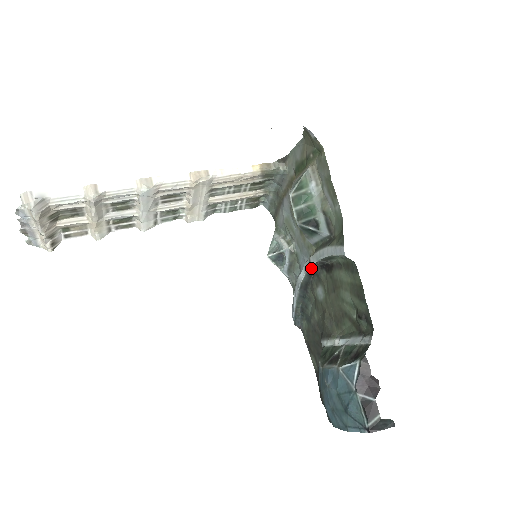
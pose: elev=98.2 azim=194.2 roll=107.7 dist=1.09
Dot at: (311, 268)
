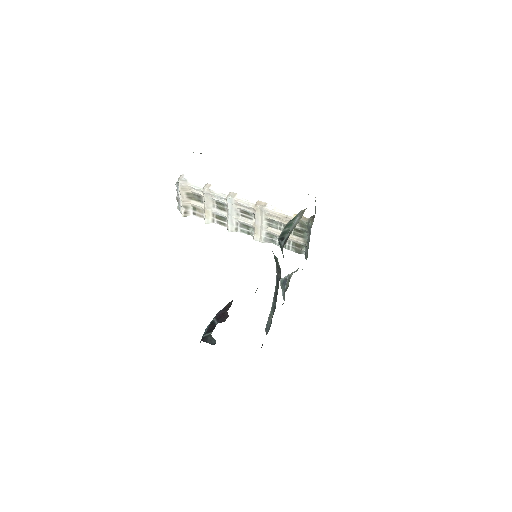
Dot at: (277, 276)
